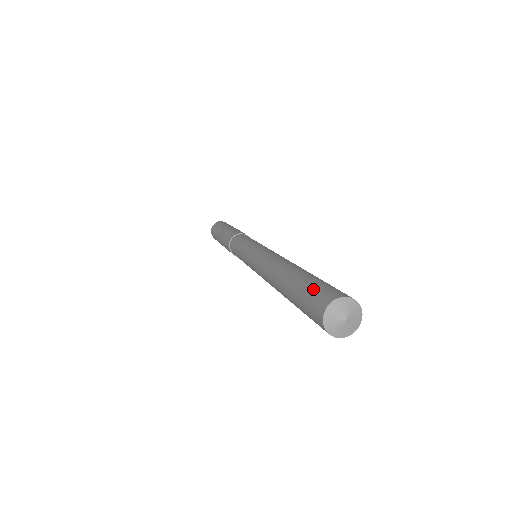
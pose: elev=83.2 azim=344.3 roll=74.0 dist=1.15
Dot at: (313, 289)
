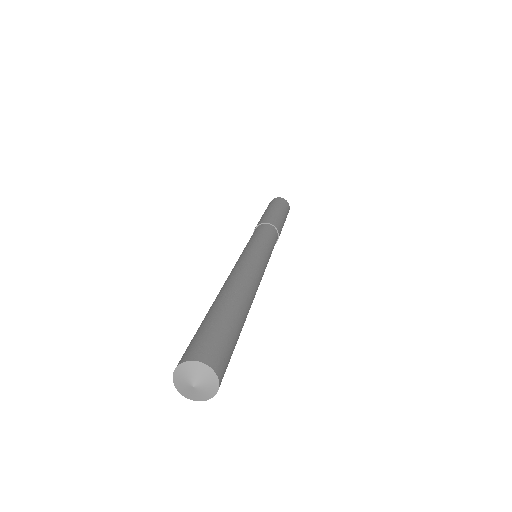
Dot at: (191, 340)
